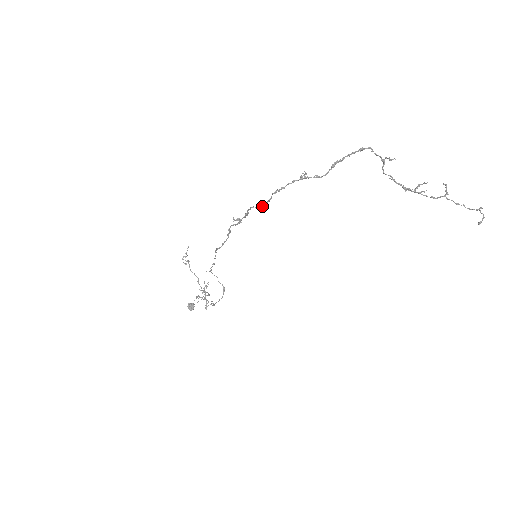
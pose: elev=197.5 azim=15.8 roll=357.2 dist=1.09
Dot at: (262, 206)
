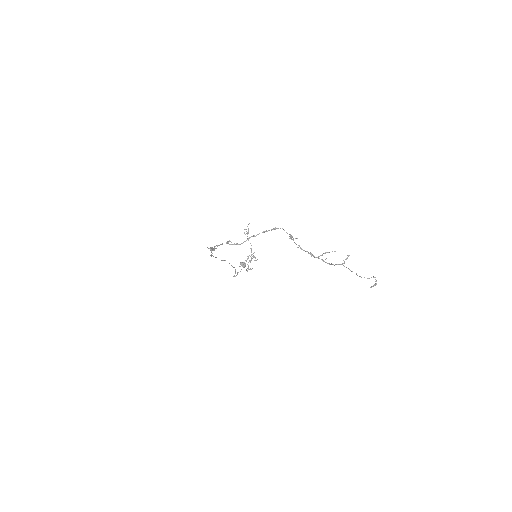
Dot at: (212, 250)
